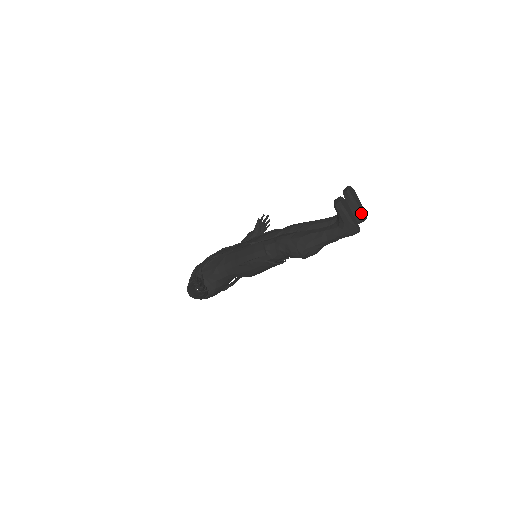
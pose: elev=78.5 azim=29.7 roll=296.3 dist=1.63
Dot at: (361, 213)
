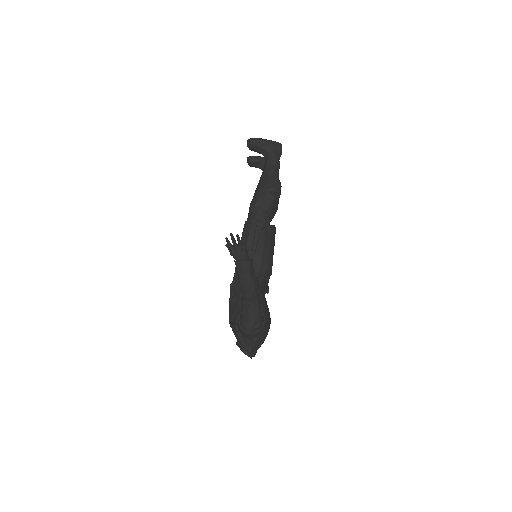
Dot at: occluded
